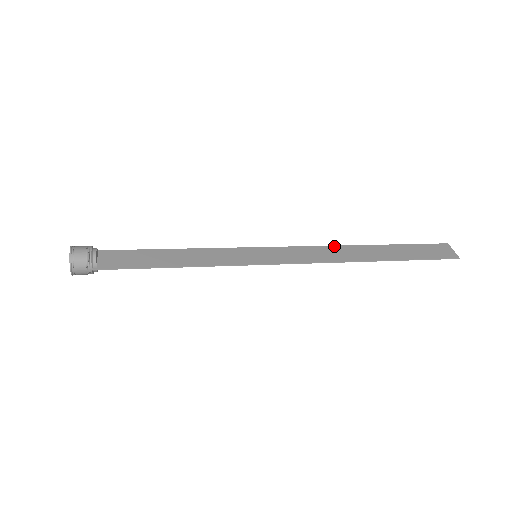
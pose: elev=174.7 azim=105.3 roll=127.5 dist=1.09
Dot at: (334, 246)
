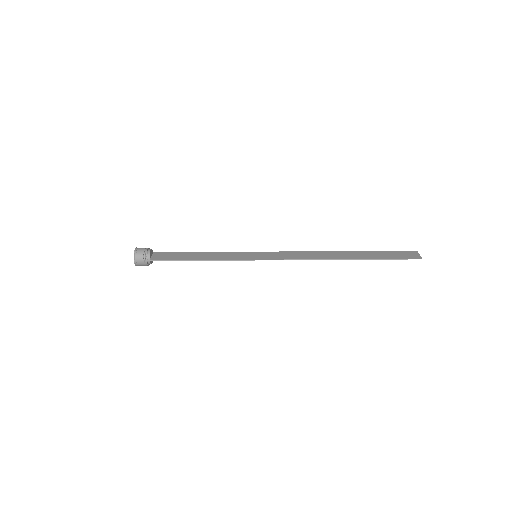
Dot at: (317, 251)
